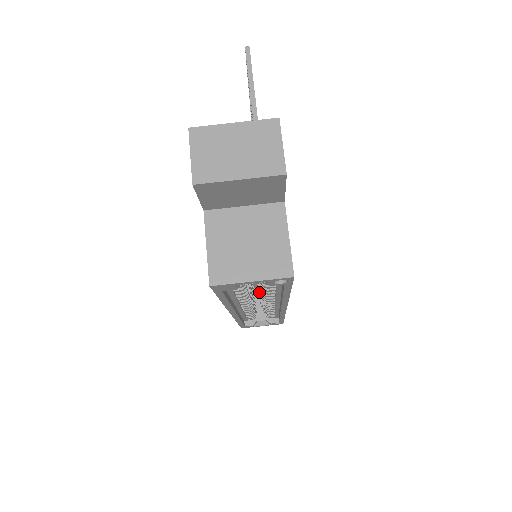
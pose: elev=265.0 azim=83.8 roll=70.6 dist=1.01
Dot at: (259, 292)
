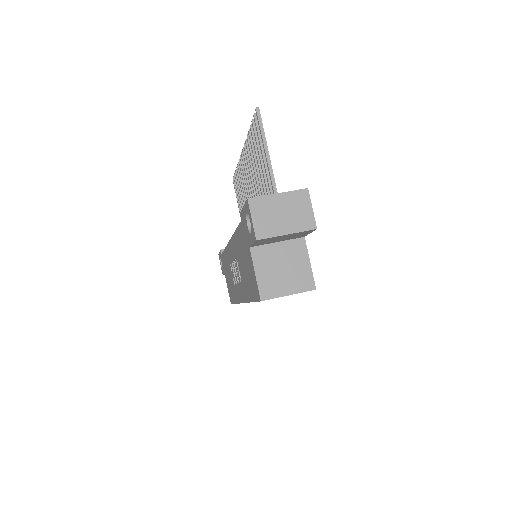
Dot at: occluded
